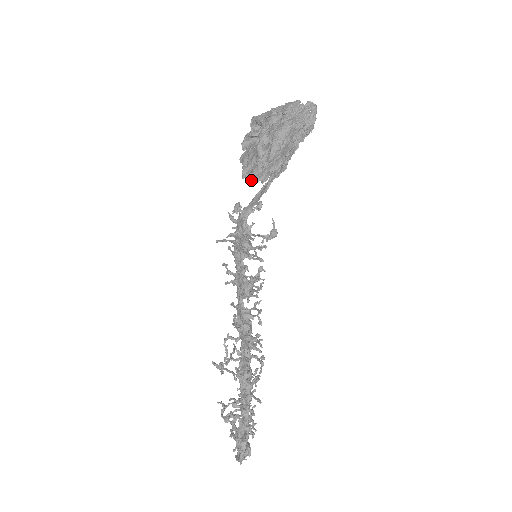
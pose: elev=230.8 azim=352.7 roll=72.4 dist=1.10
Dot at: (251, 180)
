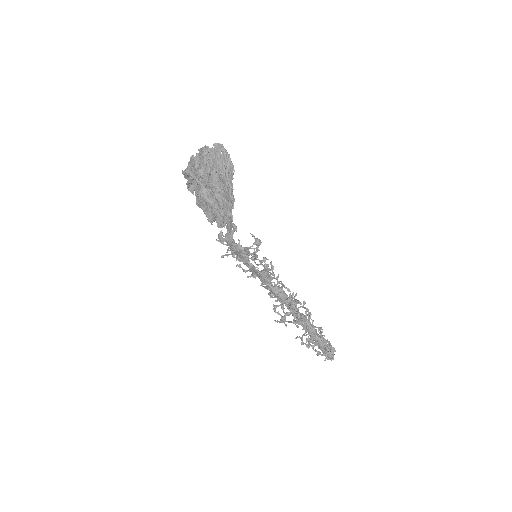
Dot at: (219, 227)
